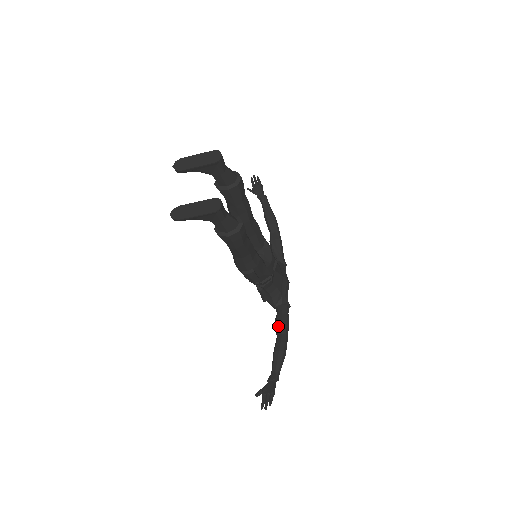
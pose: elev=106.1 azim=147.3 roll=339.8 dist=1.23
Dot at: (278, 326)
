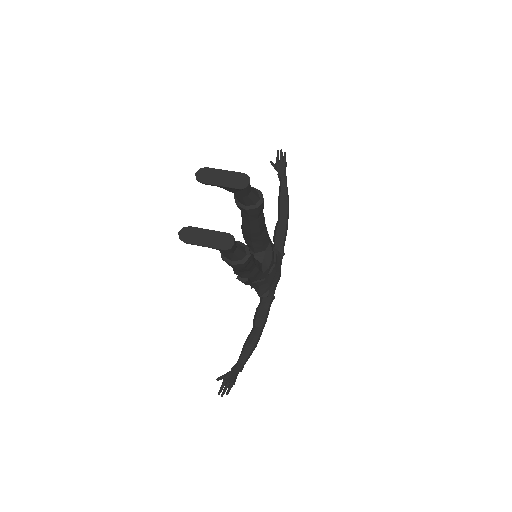
Dot at: (257, 318)
